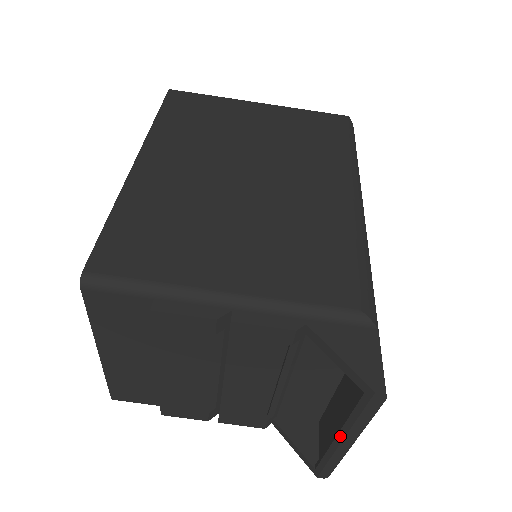
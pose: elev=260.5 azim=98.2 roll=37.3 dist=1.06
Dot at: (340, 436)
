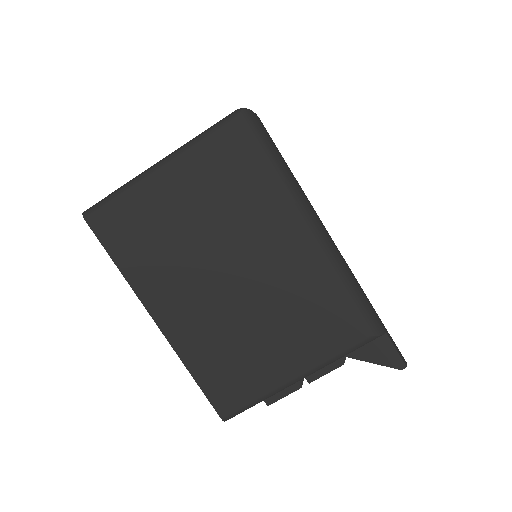
Dot at: occluded
